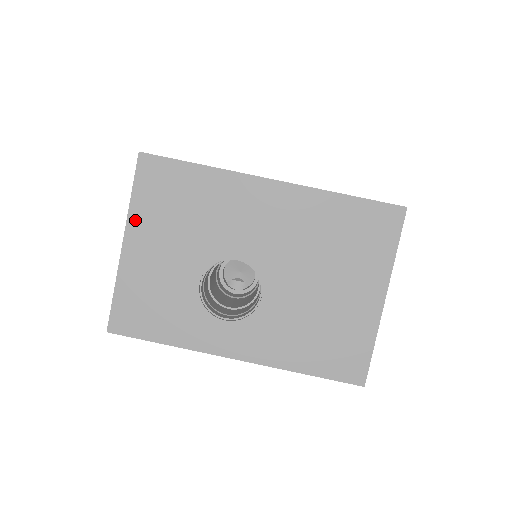
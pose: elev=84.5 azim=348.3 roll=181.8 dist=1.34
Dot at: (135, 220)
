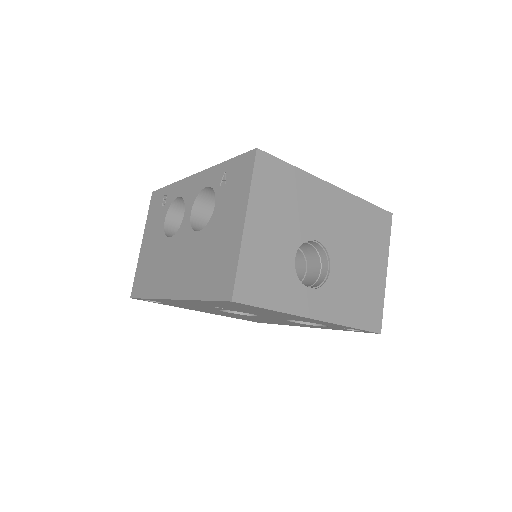
Dot at: (254, 203)
